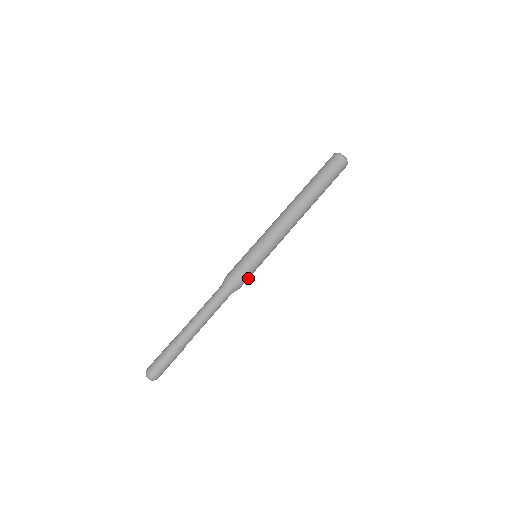
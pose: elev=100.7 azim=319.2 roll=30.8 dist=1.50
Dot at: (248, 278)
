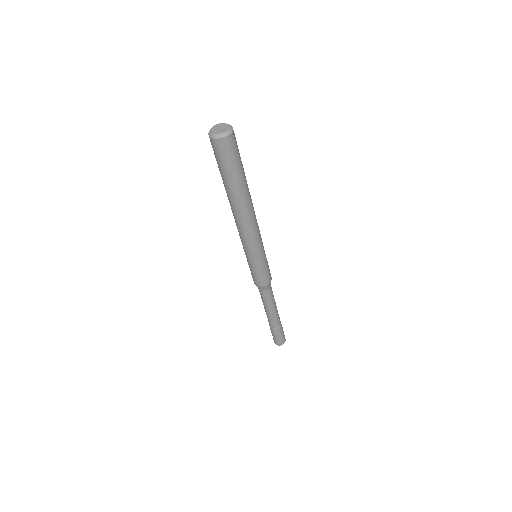
Dot at: (269, 270)
